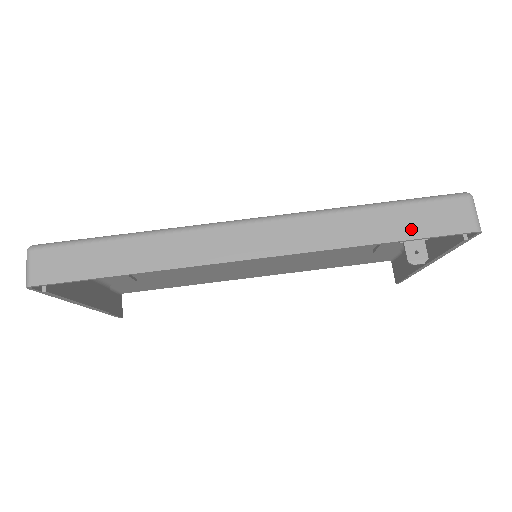
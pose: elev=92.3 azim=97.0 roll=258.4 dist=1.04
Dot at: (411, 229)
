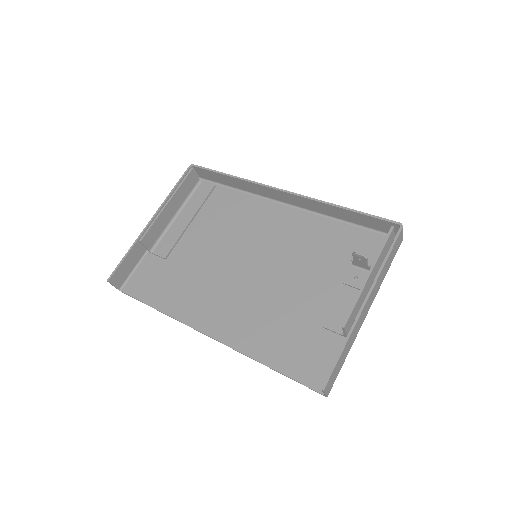
Dot at: (364, 216)
